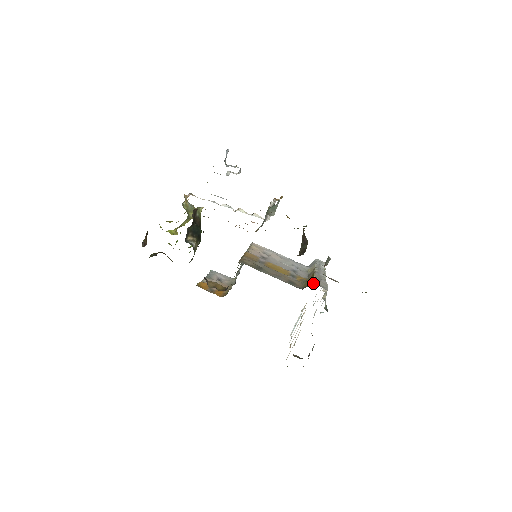
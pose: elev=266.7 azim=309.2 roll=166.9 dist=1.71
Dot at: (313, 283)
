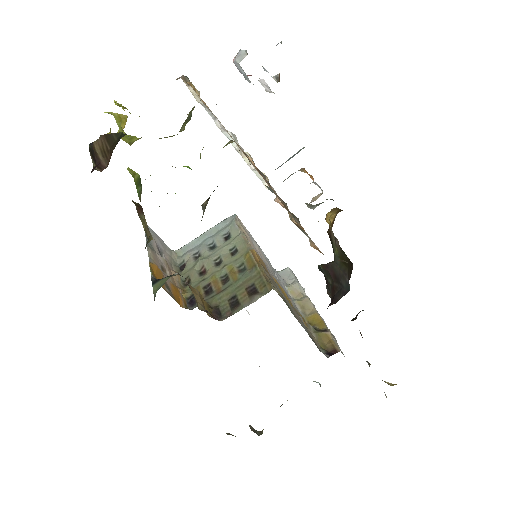
Dot at: occluded
